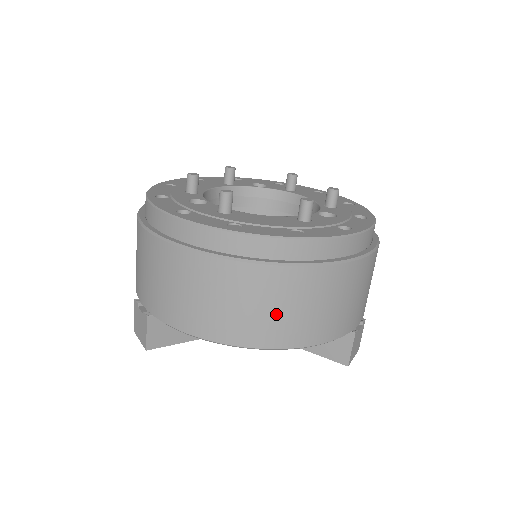
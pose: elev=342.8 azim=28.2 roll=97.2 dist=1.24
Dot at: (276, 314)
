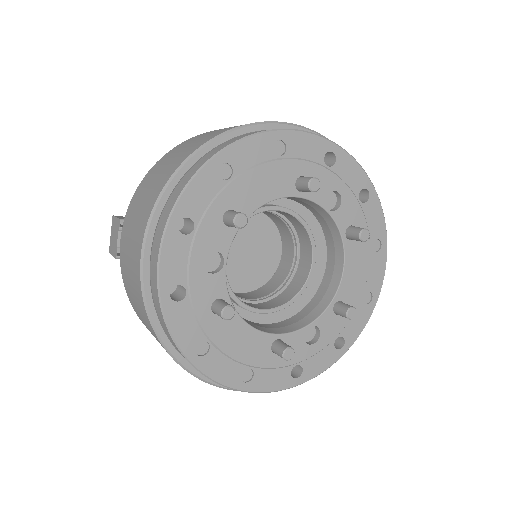
Dot at: occluded
